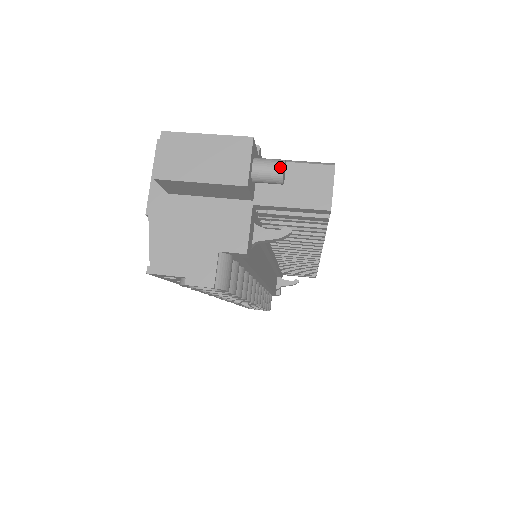
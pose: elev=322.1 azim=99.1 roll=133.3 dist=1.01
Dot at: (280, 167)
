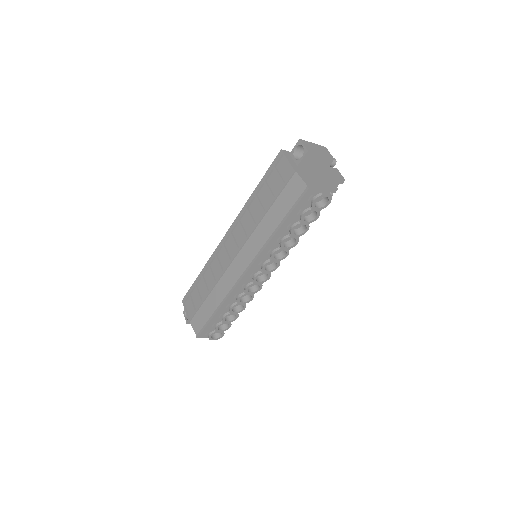
Dot at: occluded
